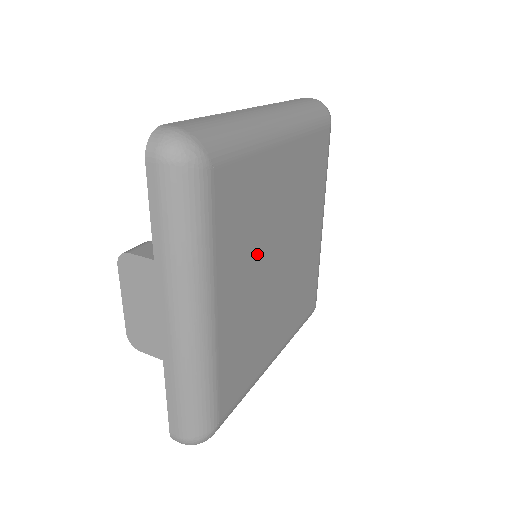
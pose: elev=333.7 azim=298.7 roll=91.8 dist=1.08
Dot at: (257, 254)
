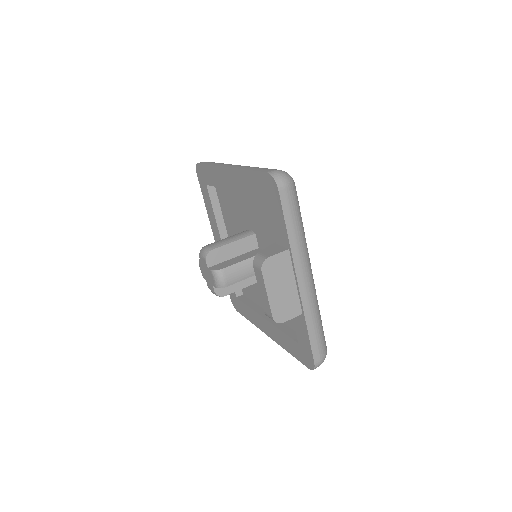
Dot at: occluded
